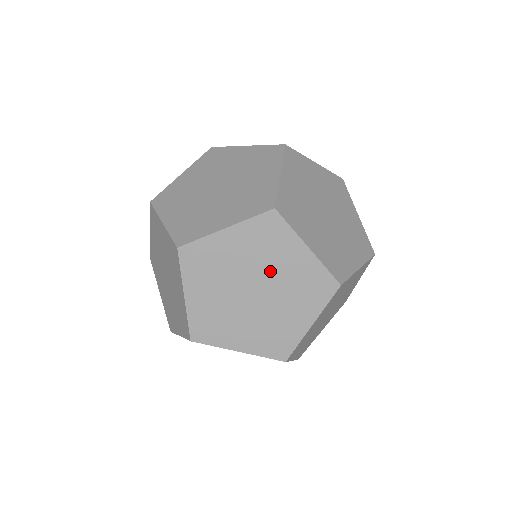
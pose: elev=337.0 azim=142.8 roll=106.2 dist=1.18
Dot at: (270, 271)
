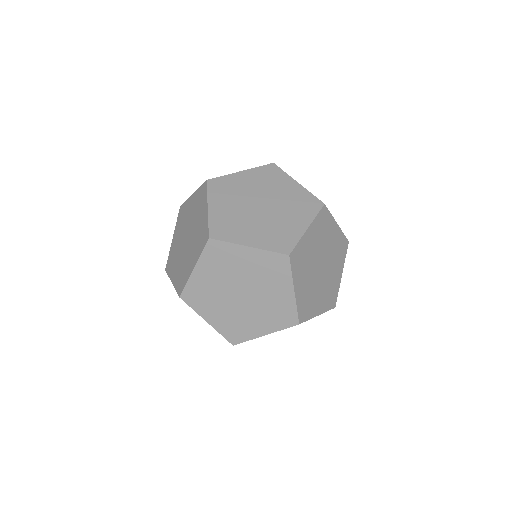
Dot at: (326, 248)
